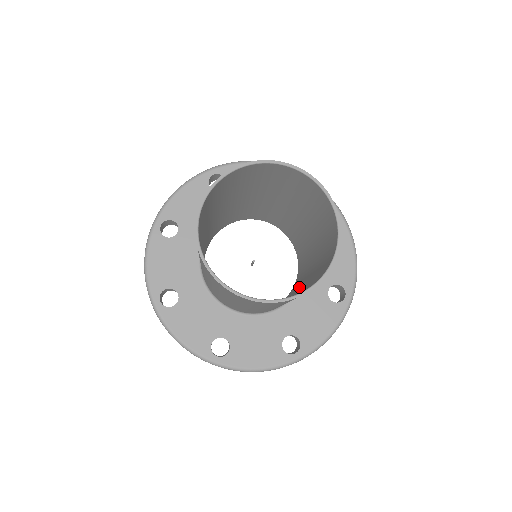
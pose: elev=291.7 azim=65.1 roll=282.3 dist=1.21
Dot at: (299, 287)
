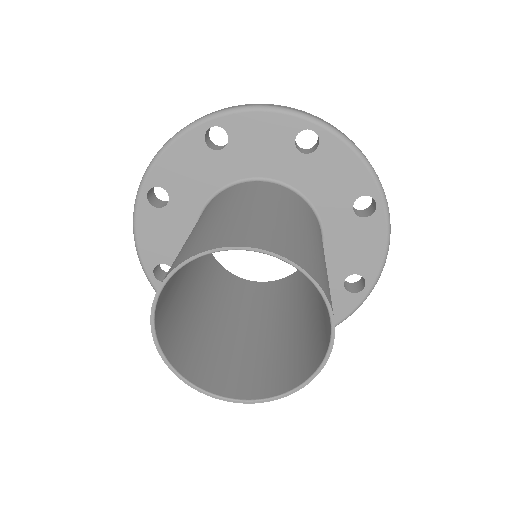
Dot at: (303, 298)
